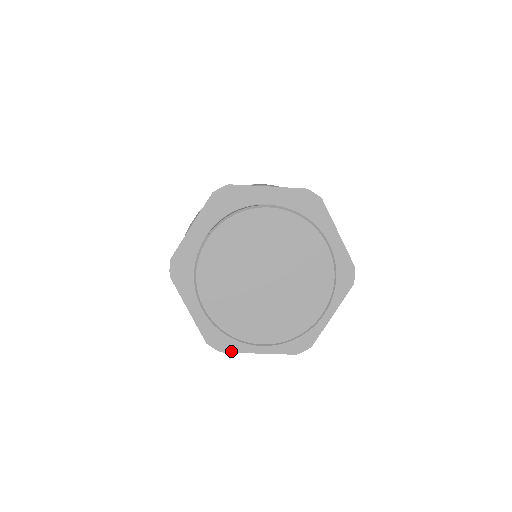
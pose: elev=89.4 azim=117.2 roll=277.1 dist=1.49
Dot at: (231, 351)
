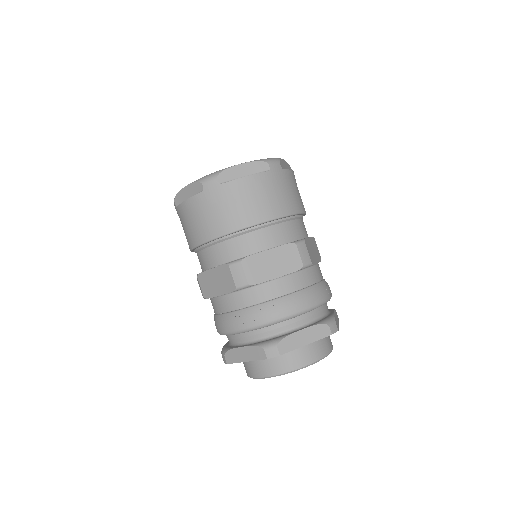
Dot at: occluded
